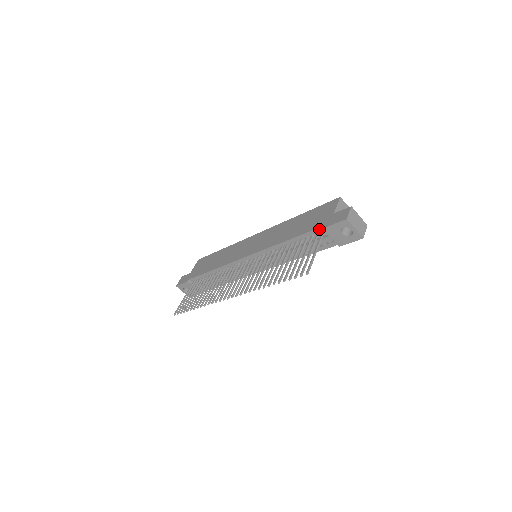
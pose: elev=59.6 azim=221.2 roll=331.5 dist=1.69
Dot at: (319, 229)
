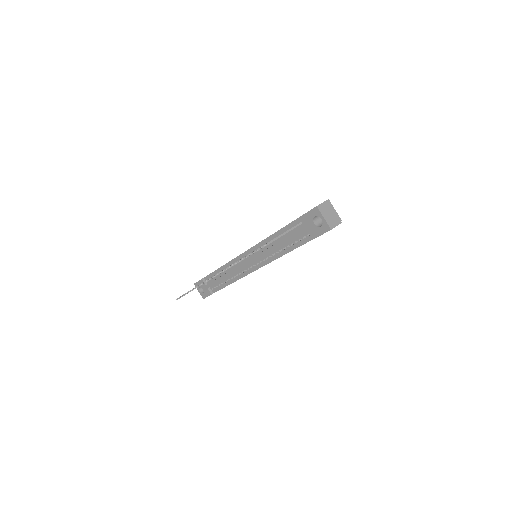
Dot at: (298, 220)
